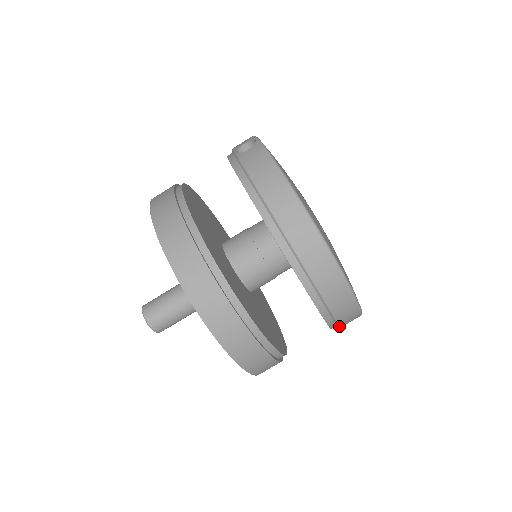
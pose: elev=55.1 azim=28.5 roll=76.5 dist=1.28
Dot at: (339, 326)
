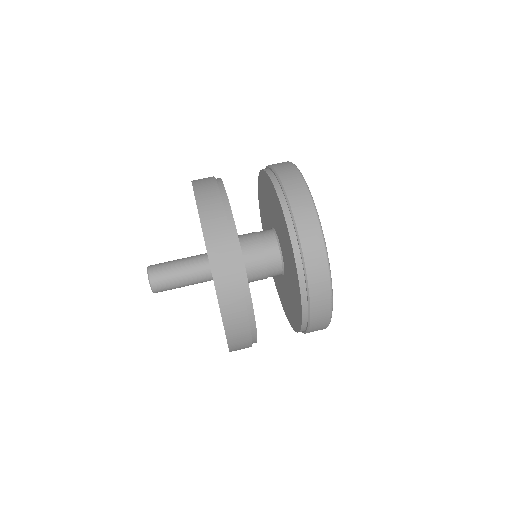
Dot at: (310, 315)
